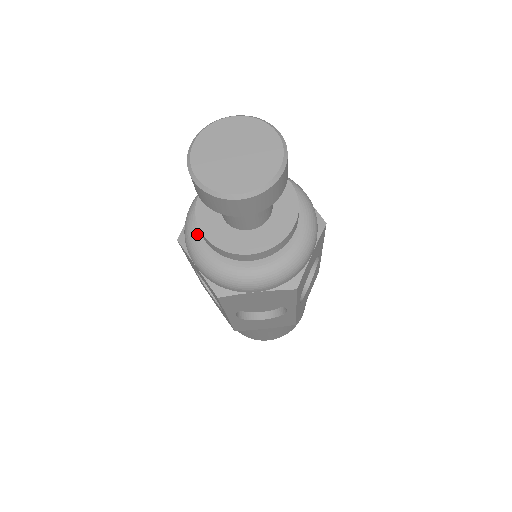
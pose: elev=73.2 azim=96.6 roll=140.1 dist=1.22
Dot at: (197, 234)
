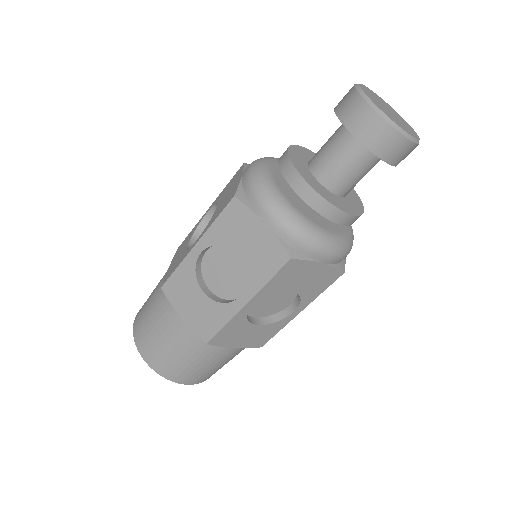
Dot at: (272, 161)
